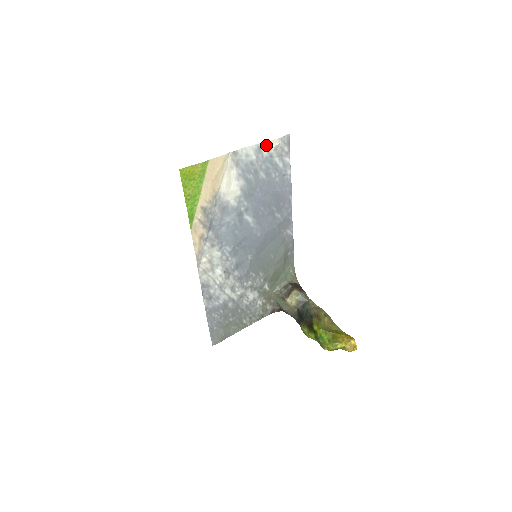
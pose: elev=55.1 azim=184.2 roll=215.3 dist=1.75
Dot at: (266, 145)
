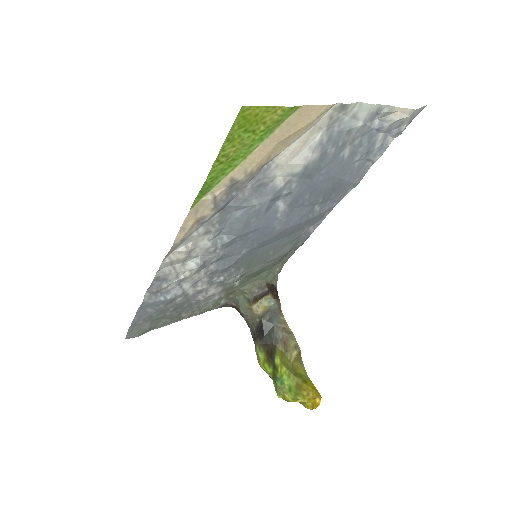
Dot at: (390, 111)
